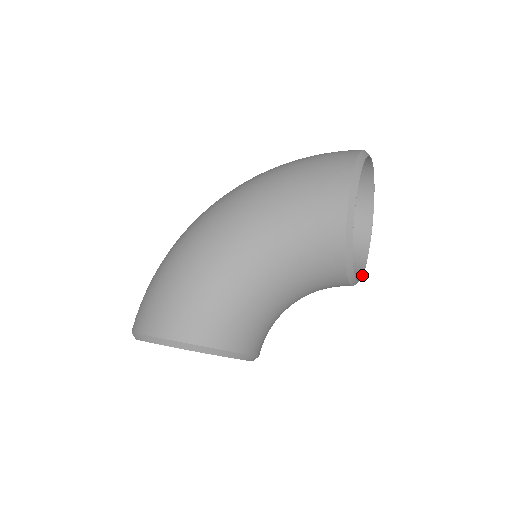
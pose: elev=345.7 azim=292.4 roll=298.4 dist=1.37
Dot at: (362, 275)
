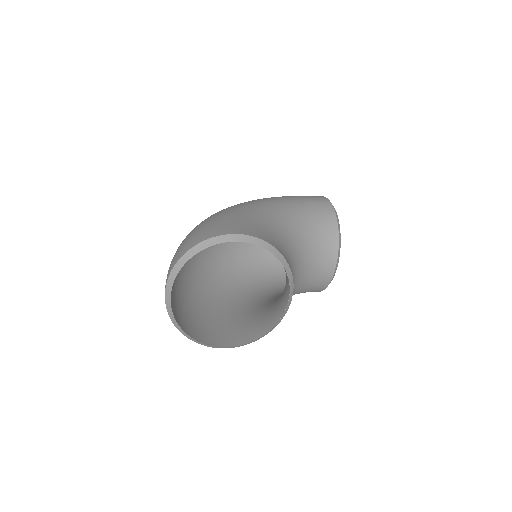
Dot at: occluded
